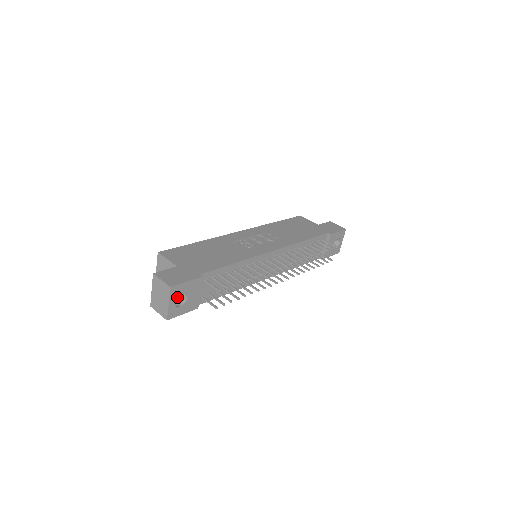
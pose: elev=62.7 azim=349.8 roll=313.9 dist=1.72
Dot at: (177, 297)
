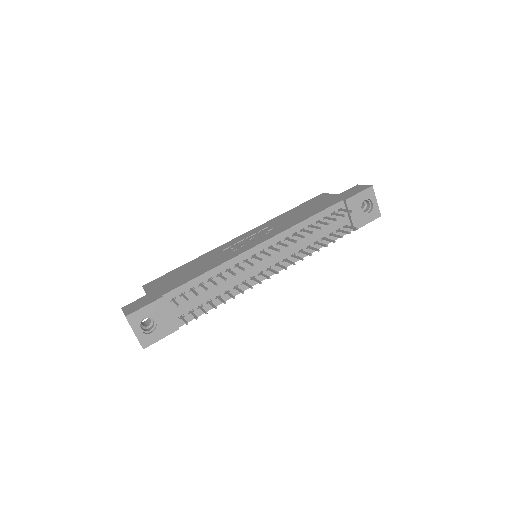
Dot at: (151, 324)
